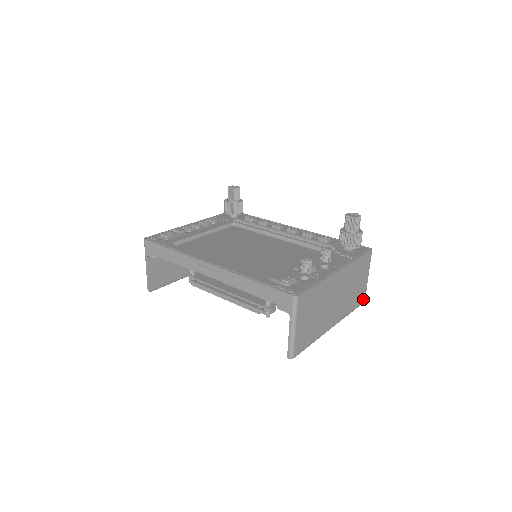
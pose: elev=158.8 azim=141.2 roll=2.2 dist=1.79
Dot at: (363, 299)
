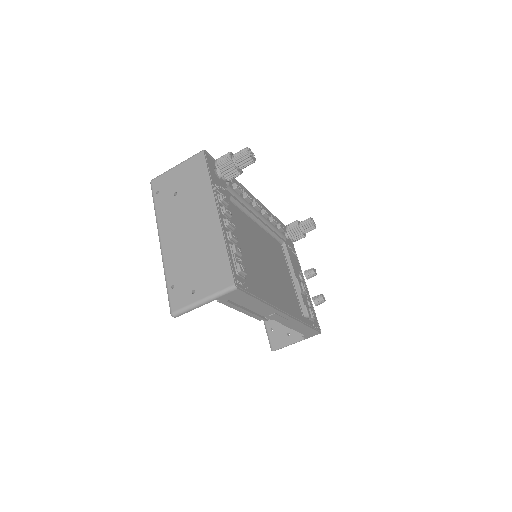
Dot at: occluded
